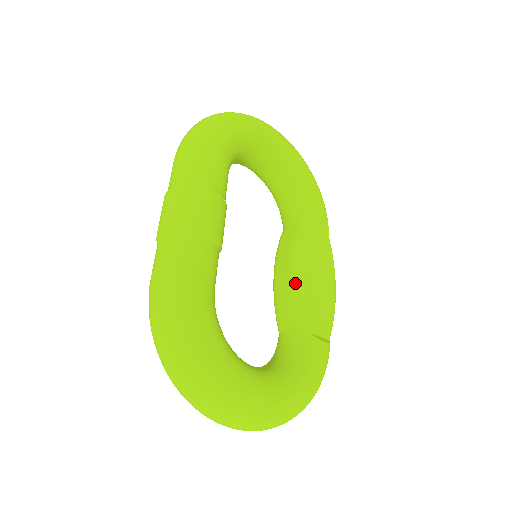
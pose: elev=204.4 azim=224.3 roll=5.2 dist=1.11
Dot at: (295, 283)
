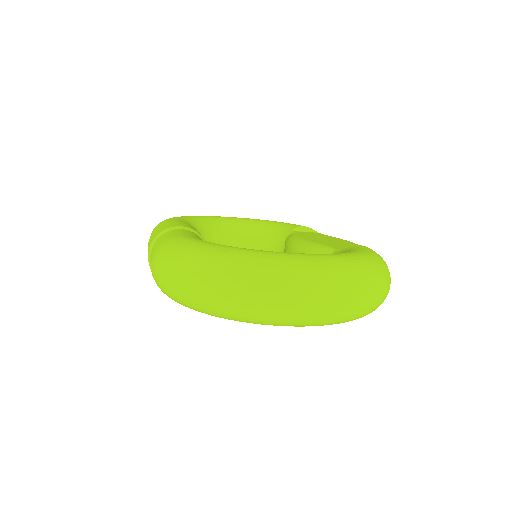
Dot at: (302, 246)
